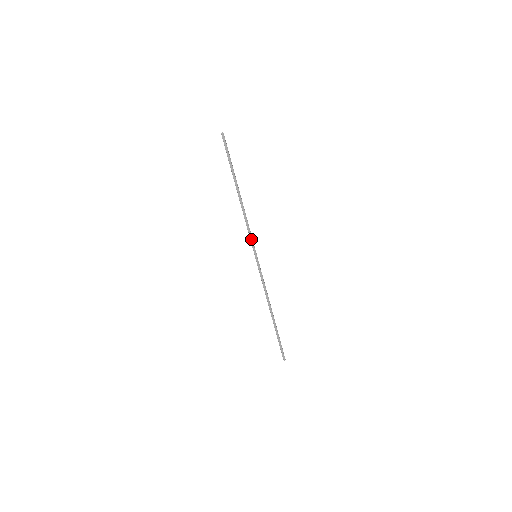
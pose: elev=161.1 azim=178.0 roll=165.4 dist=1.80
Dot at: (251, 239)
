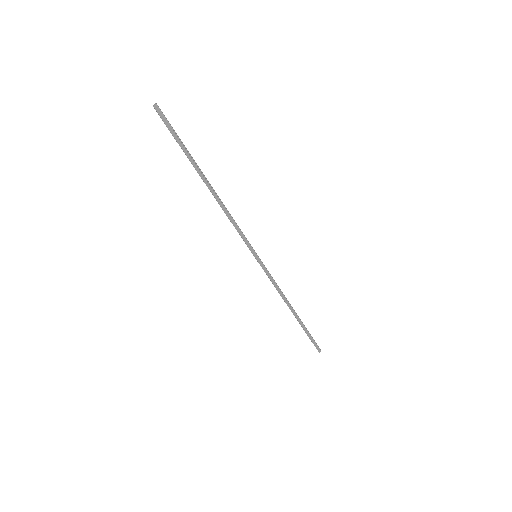
Dot at: (243, 239)
